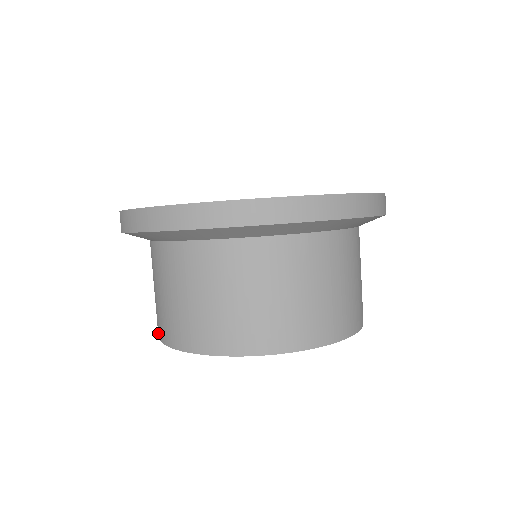
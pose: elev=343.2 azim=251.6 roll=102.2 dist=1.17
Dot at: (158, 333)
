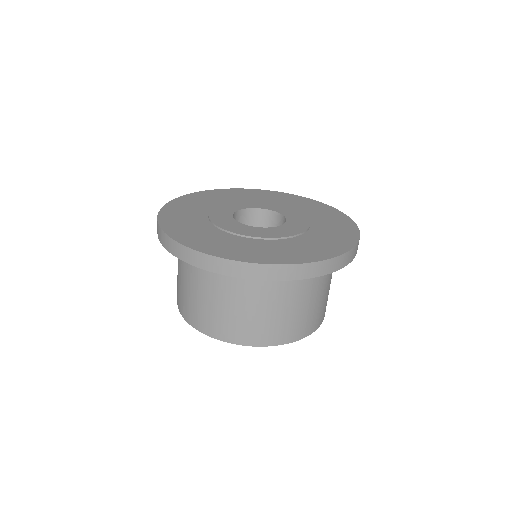
Dot at: occluded
